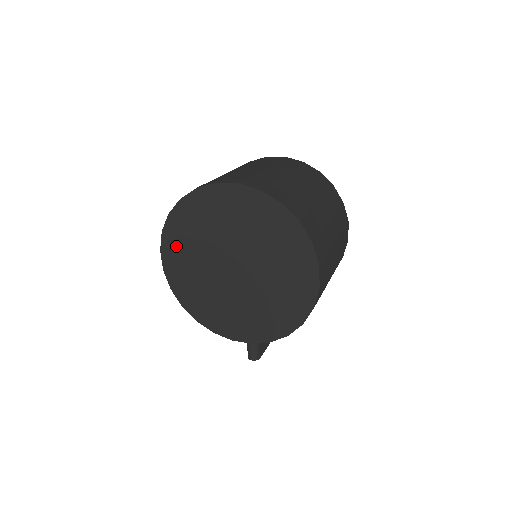
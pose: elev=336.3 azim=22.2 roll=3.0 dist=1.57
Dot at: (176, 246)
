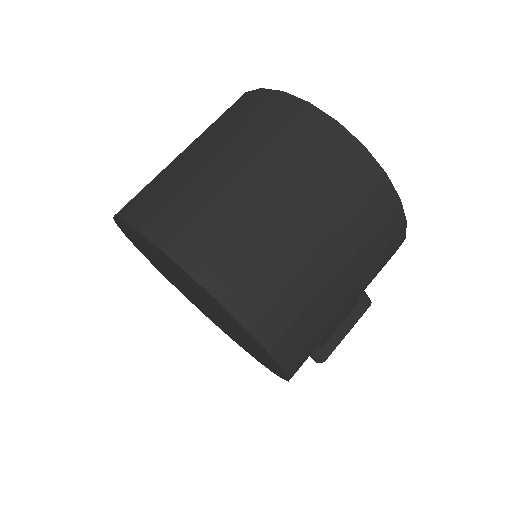
Dot at: (157, 267)
